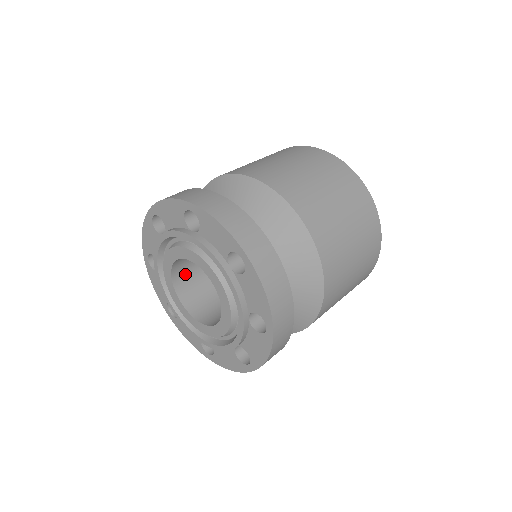
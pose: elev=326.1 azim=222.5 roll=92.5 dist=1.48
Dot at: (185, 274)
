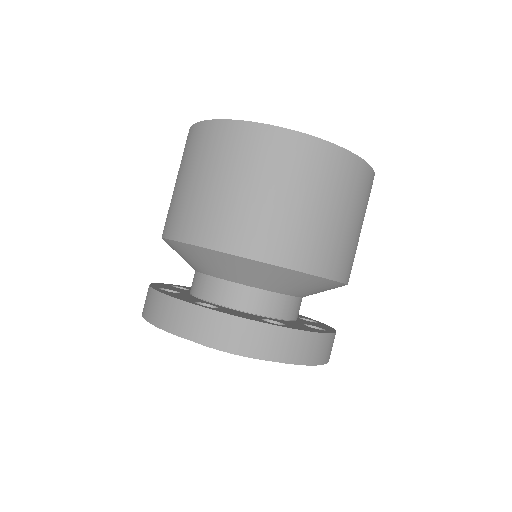
Dot at: occluded
